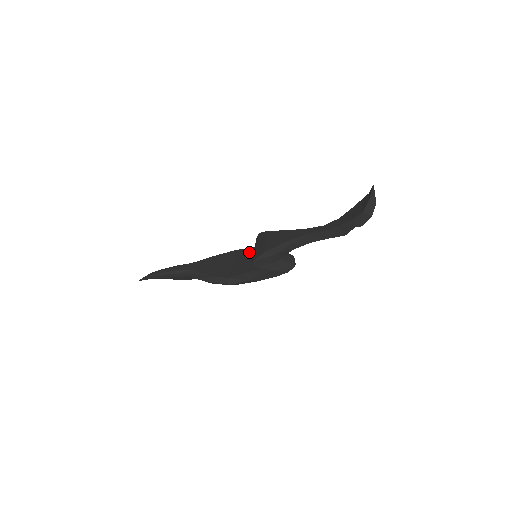
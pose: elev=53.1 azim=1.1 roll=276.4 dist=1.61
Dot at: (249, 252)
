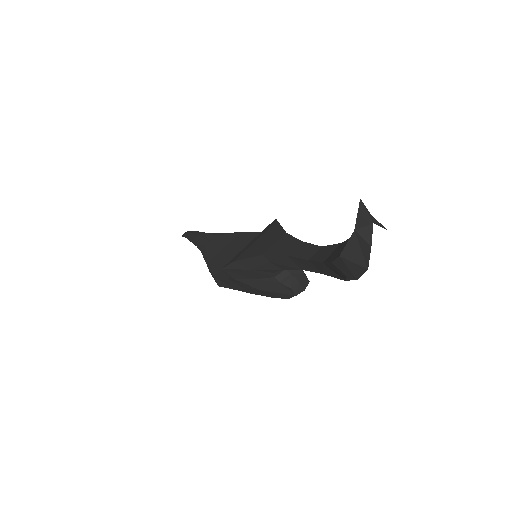
Dot at: occluded
